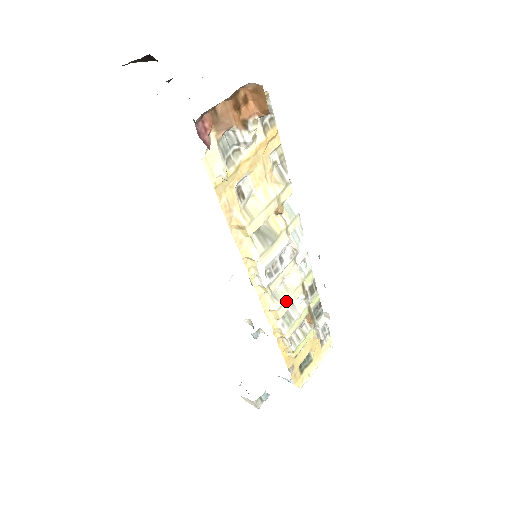
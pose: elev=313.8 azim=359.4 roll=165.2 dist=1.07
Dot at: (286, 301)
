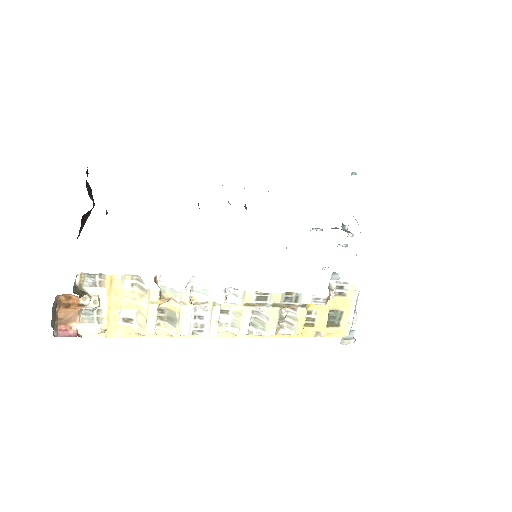
Dot at: (241, 324)
